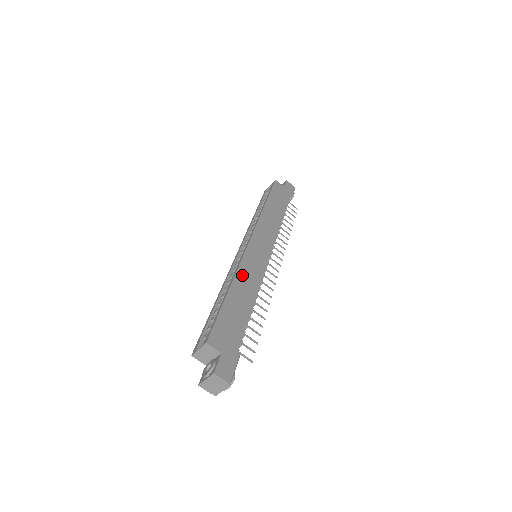
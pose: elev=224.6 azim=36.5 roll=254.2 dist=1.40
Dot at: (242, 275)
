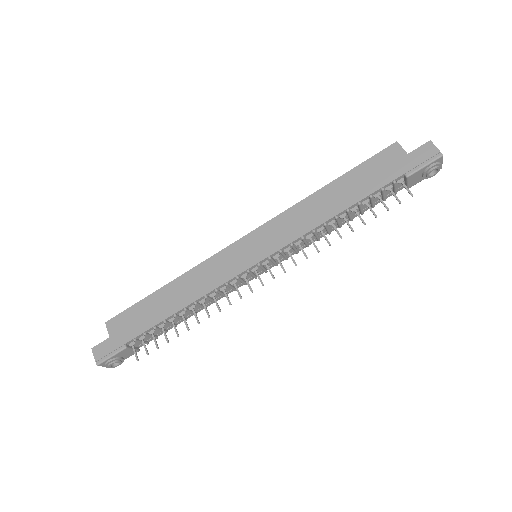
Dot at: (195, 274)
